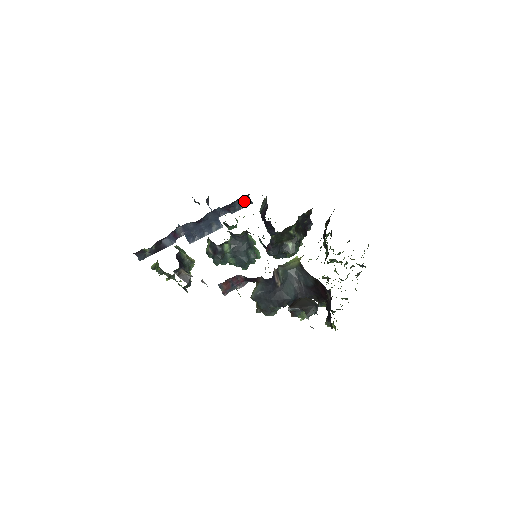
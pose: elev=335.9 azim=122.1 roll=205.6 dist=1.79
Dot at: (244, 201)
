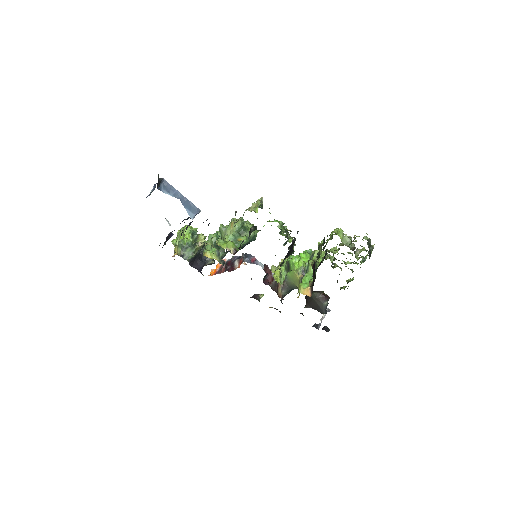
Dot at: occluded
